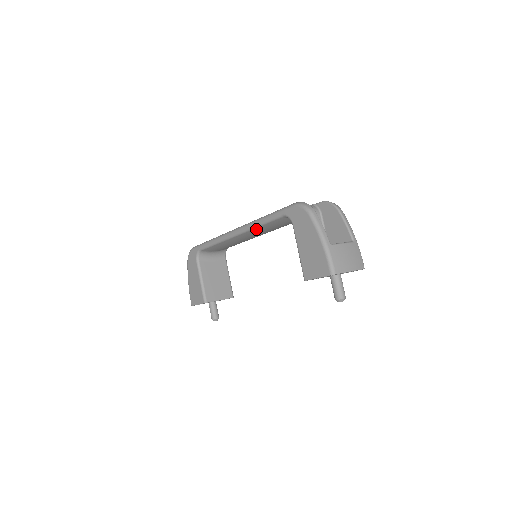
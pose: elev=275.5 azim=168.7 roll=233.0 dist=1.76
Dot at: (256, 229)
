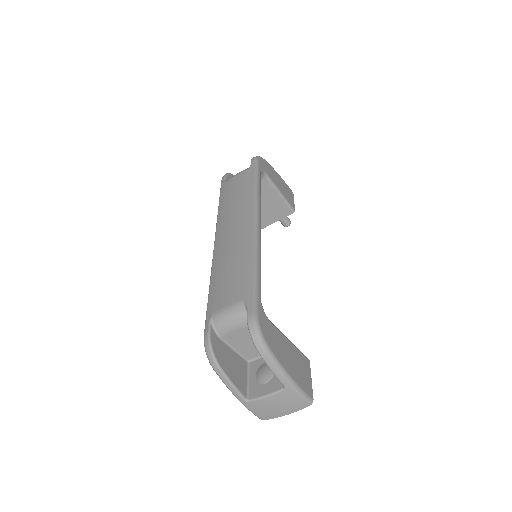
Dot at: occluded
